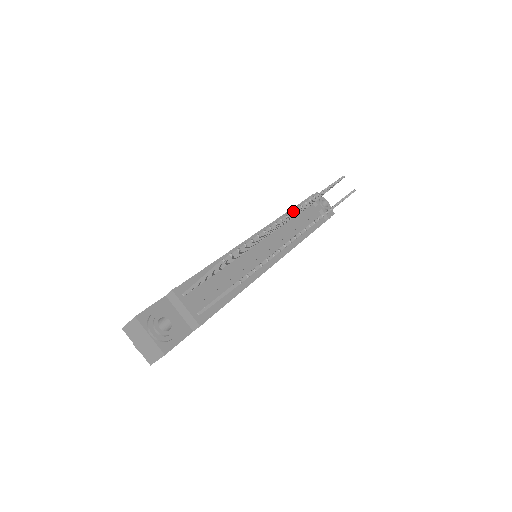
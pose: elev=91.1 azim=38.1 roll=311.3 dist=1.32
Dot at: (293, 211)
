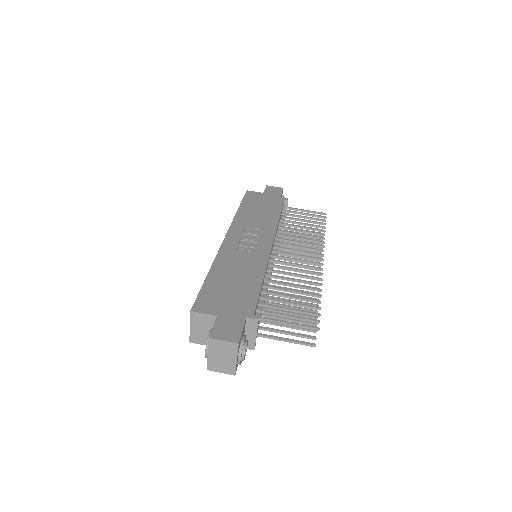
Dot at: (320, 259)
